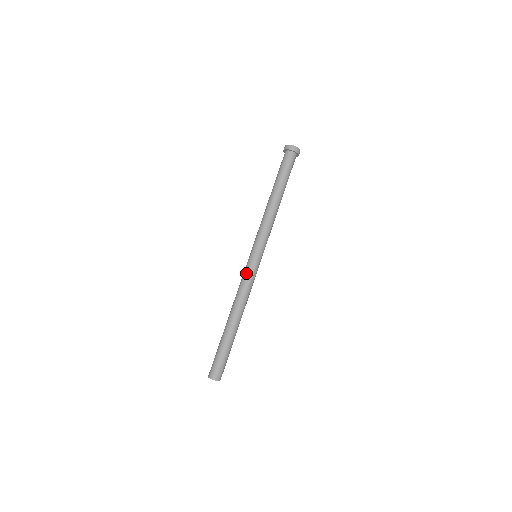
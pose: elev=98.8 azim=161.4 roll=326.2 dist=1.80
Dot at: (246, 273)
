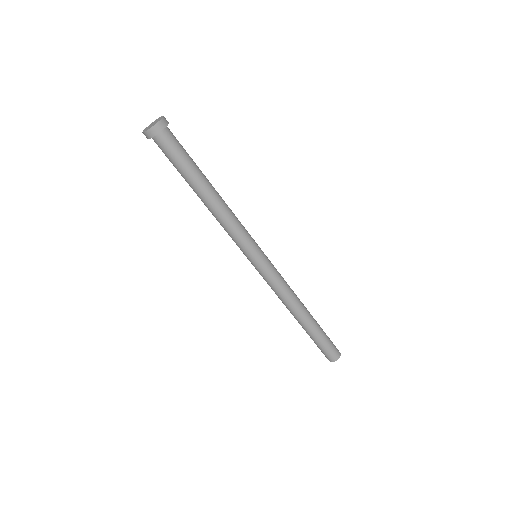
Dot at: (263, 278)
